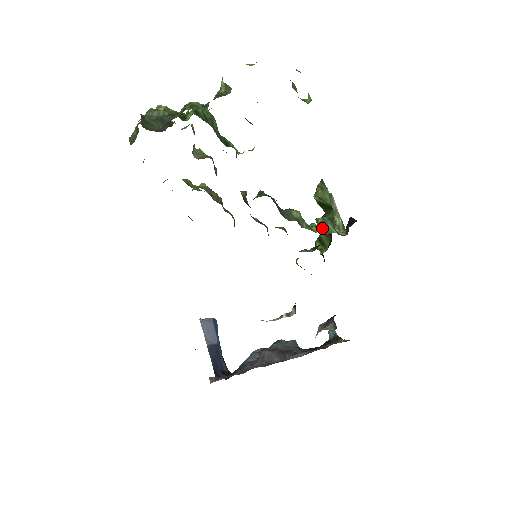
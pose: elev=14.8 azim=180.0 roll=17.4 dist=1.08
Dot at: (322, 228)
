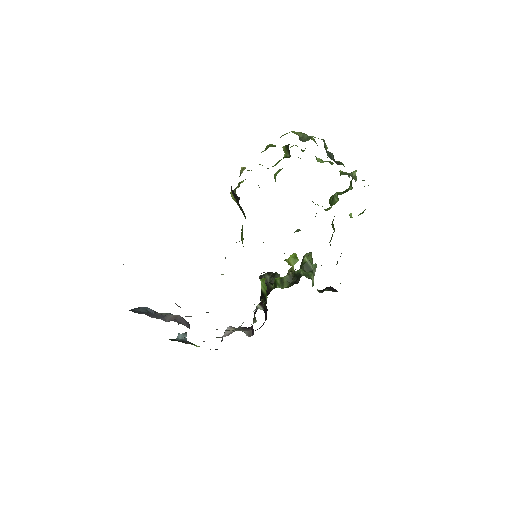
Dot at: occluded
